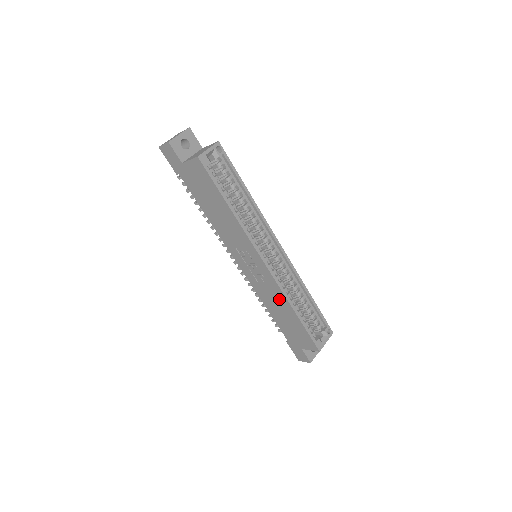
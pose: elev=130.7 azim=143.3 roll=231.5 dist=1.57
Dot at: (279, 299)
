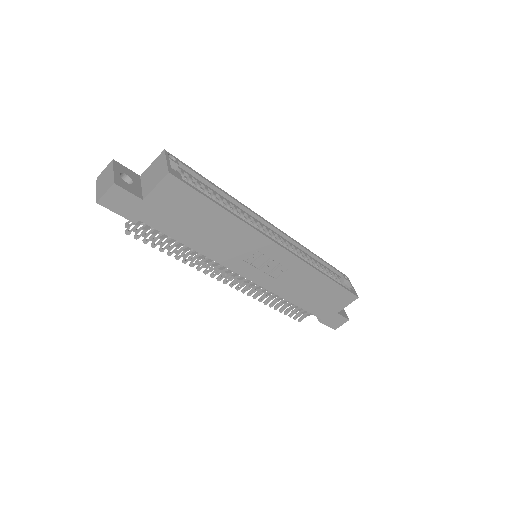
Dot at: (306, 277)
